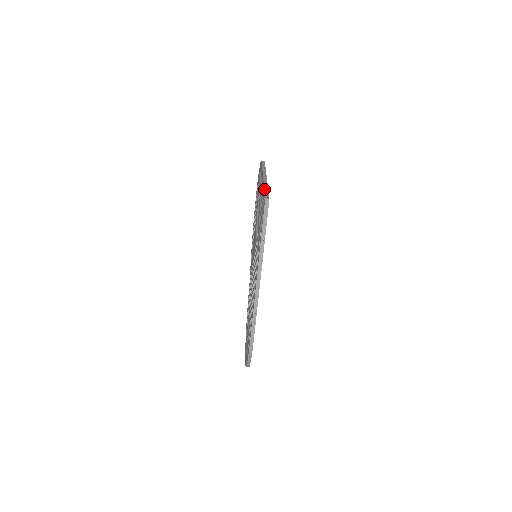
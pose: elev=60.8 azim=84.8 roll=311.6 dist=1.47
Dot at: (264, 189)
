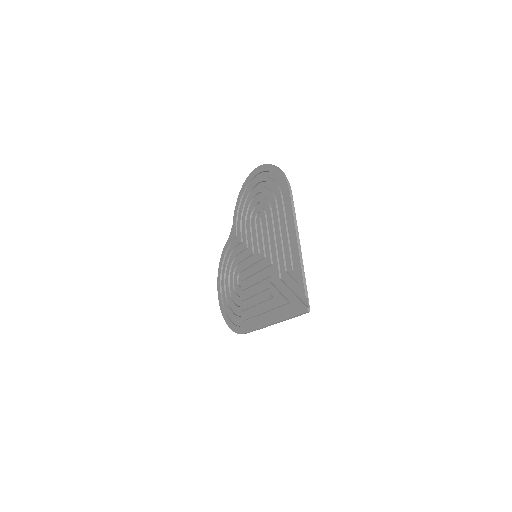
Dot at: (304, 286)
